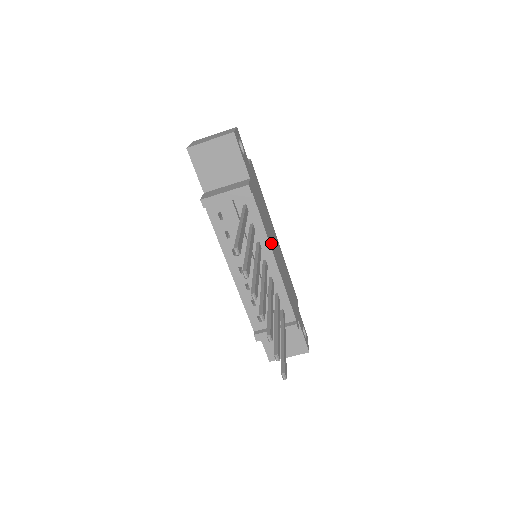
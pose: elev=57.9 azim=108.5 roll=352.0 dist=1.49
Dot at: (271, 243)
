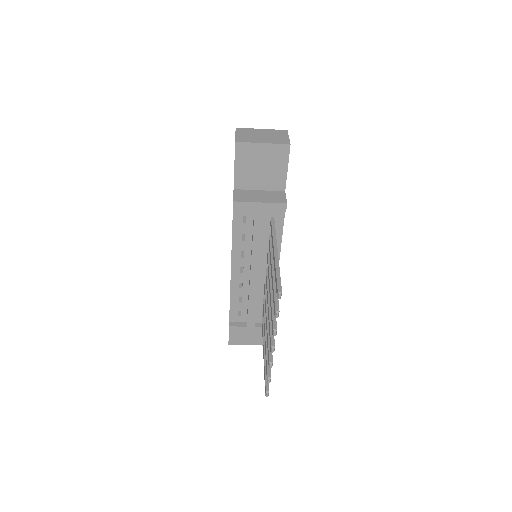
Dot at: occluded
